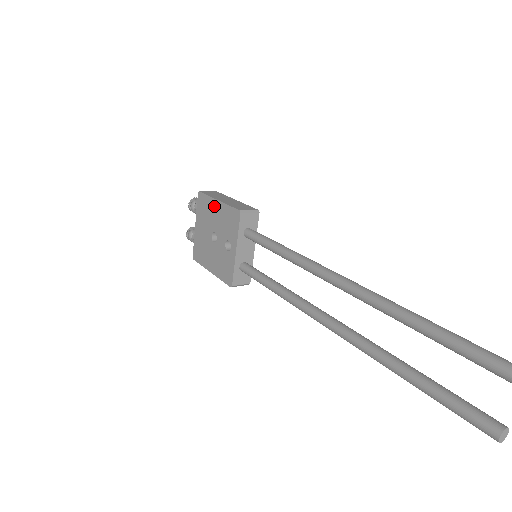
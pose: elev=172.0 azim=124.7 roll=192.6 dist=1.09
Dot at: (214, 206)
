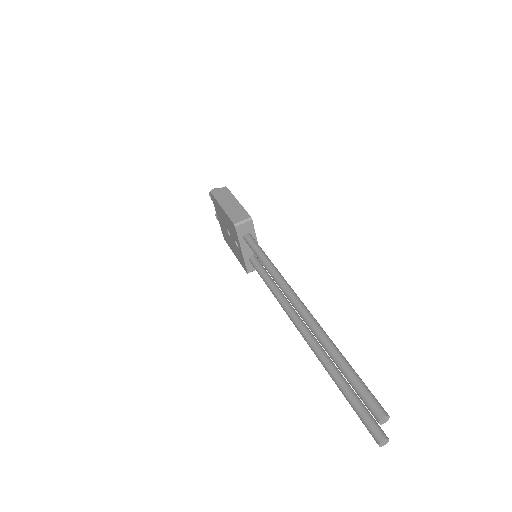
Dot at: (221, 210)
